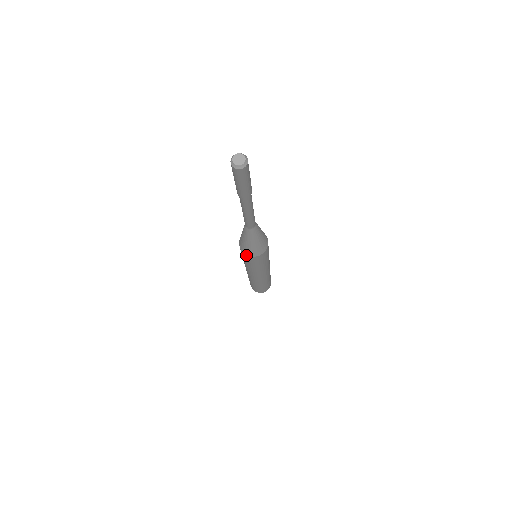
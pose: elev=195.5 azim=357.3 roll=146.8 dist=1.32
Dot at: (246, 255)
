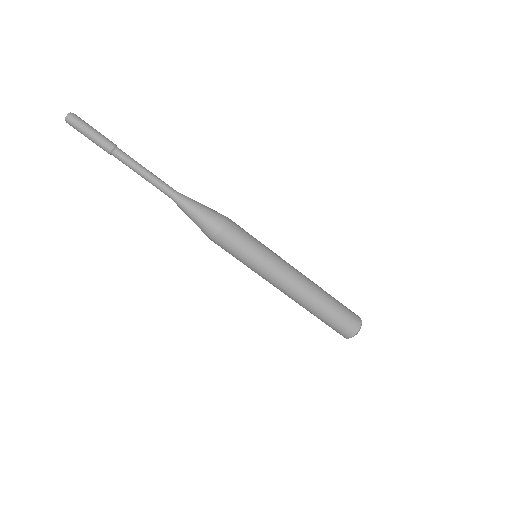
Dot at: (211, 240)
